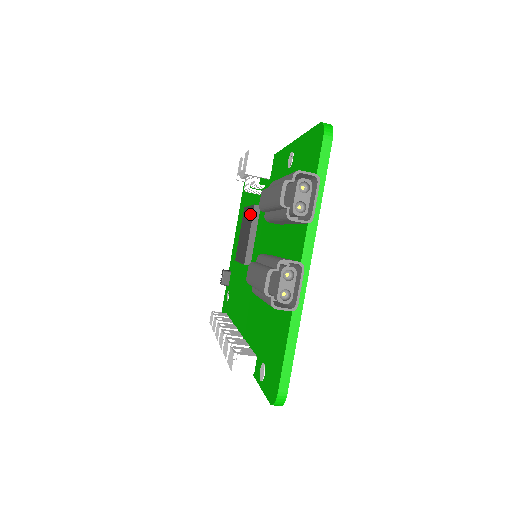
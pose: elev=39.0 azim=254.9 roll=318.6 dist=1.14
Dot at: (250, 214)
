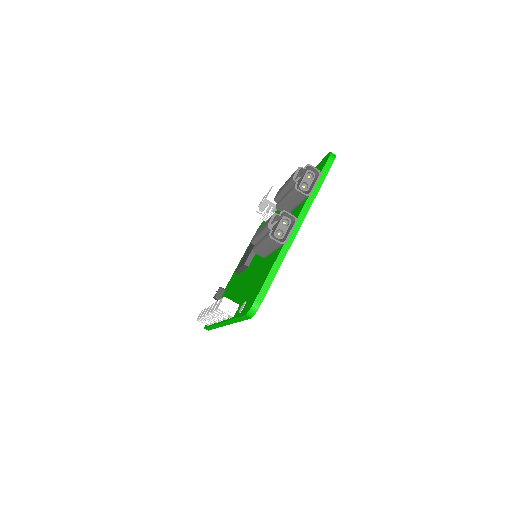
Dot at: occluded
